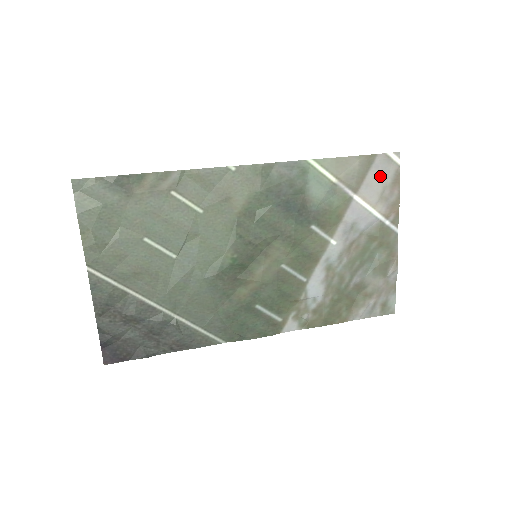
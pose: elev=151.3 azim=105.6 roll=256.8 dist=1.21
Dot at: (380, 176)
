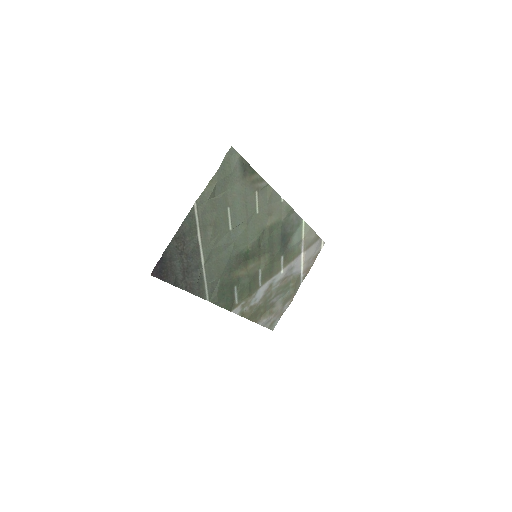
Dot at: (314, 249)
